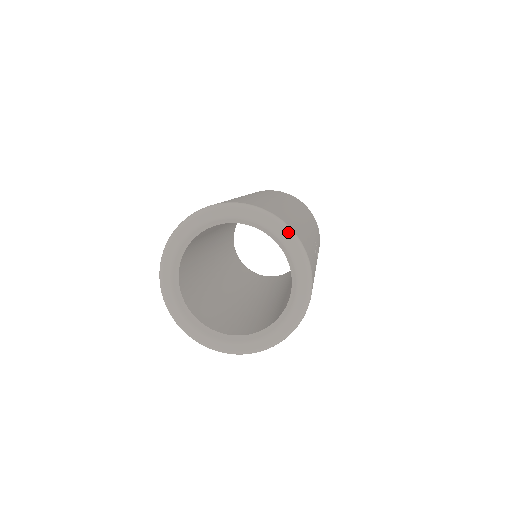
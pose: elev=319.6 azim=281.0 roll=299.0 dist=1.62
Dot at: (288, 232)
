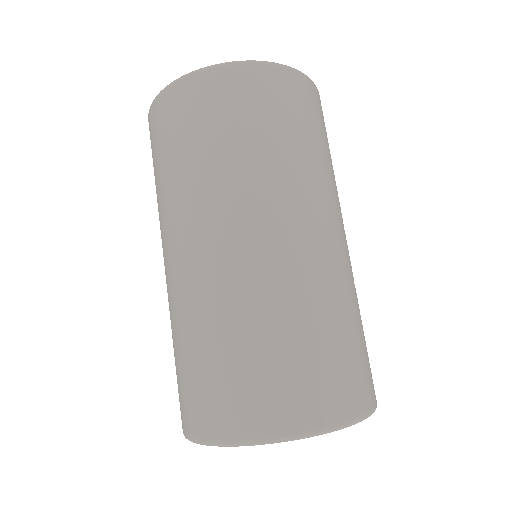
Dot at: occluded
